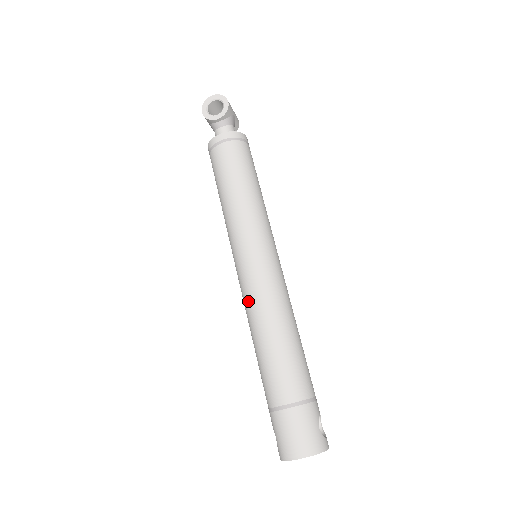
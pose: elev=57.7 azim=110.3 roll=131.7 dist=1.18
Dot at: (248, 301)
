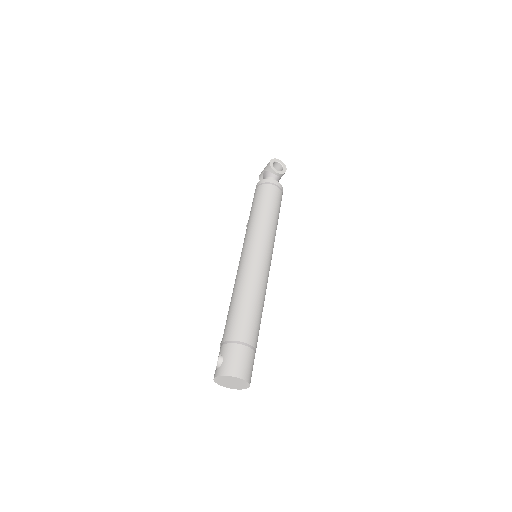
Dot at: (248, 273)
